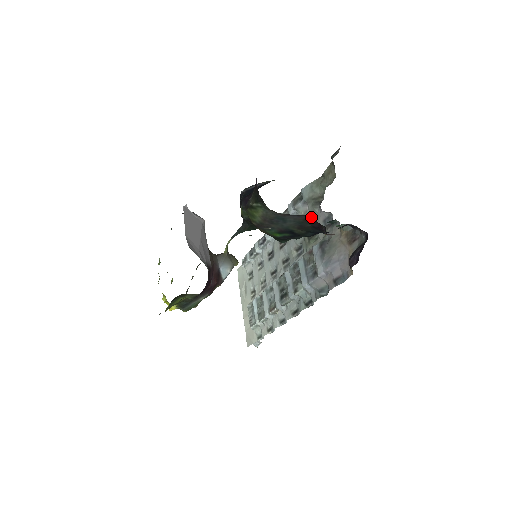
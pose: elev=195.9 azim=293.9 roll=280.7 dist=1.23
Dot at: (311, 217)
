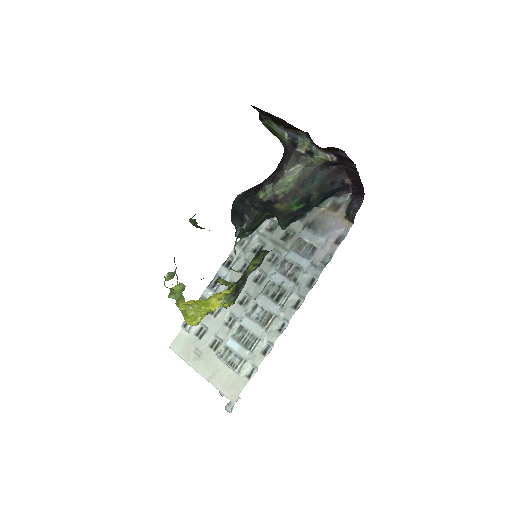
Dot at: (275, 228)
